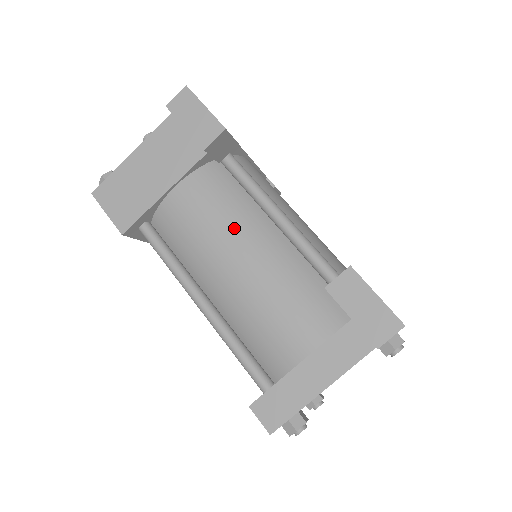
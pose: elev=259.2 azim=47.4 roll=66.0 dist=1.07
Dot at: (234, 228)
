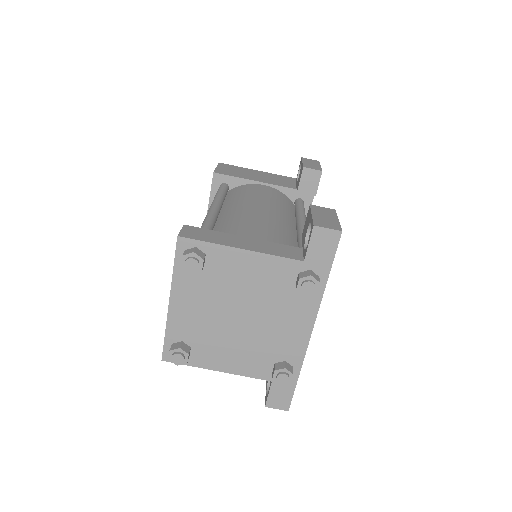
Dot at: (275, 205)
